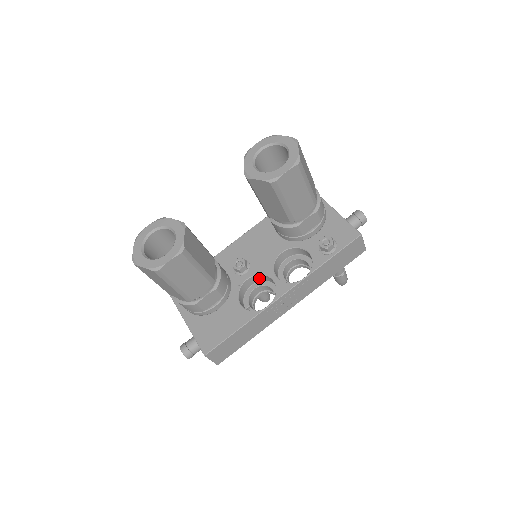
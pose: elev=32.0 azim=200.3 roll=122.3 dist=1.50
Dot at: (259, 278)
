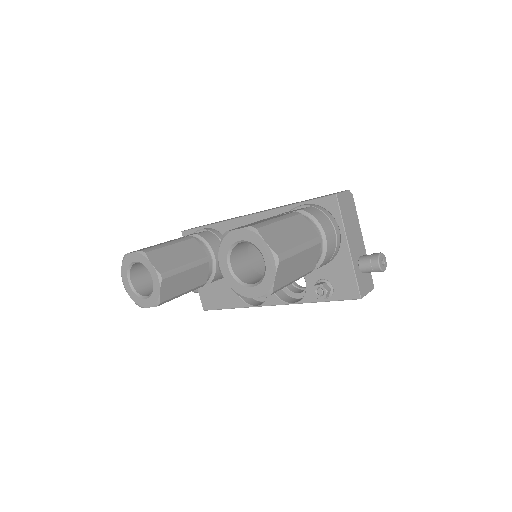
Dot at: occluded
